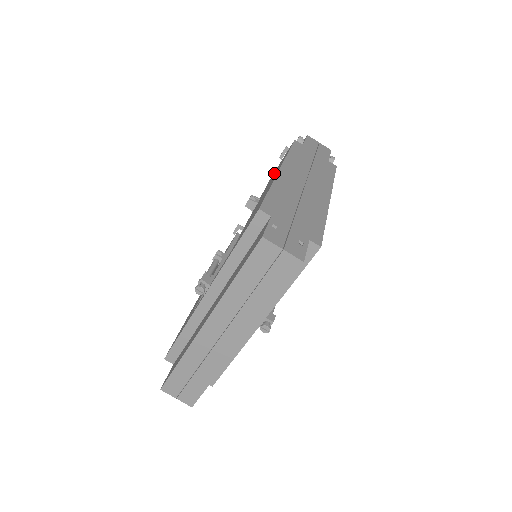
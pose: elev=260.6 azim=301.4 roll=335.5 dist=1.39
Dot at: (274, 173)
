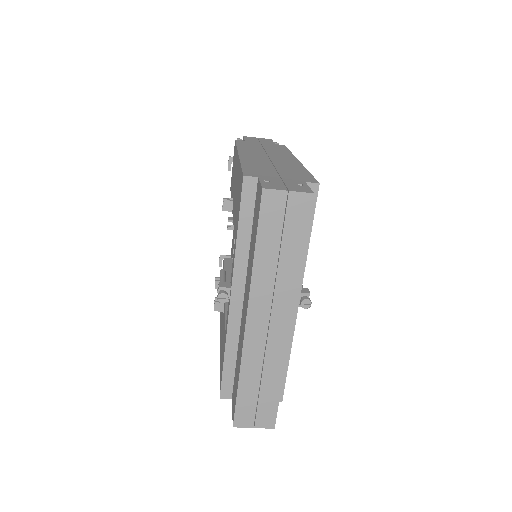
Dot at: occluded
